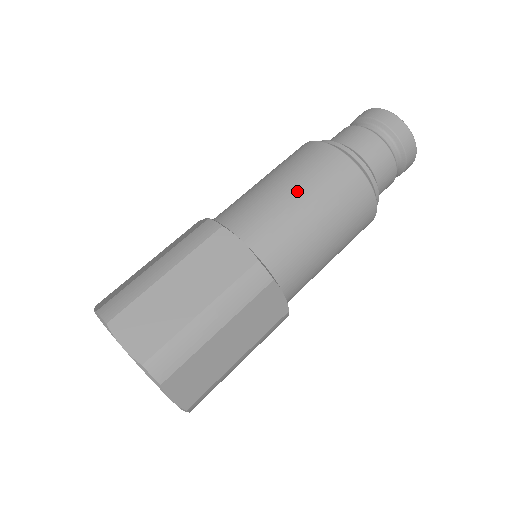
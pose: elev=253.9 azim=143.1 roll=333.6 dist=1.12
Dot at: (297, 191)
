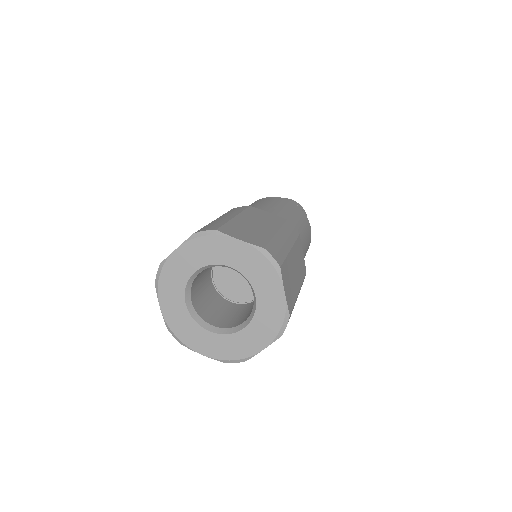
Dot at: (305, 236)
